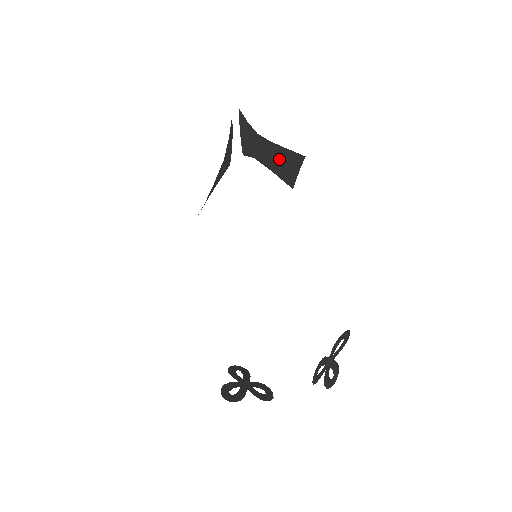
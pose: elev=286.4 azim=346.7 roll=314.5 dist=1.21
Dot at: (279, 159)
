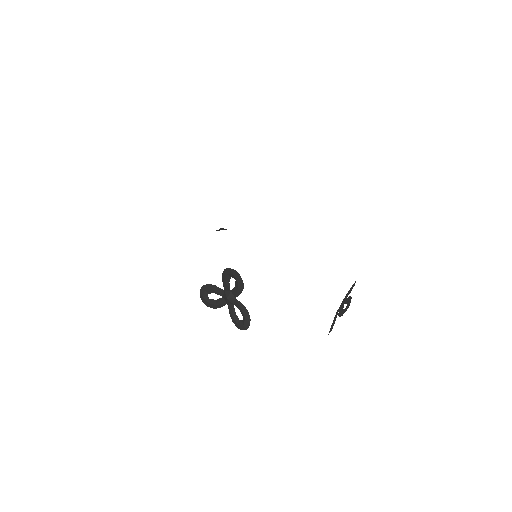
Dot at: occluded
